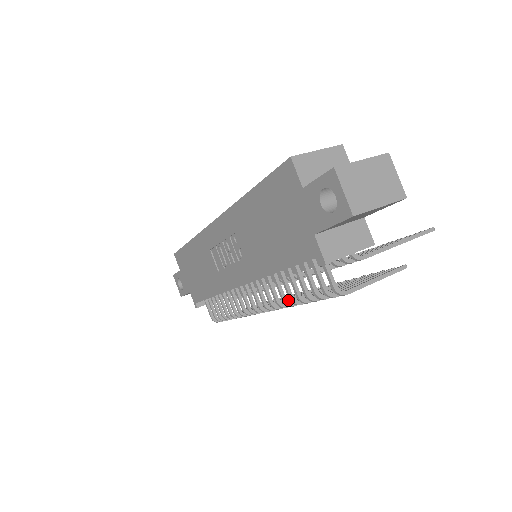
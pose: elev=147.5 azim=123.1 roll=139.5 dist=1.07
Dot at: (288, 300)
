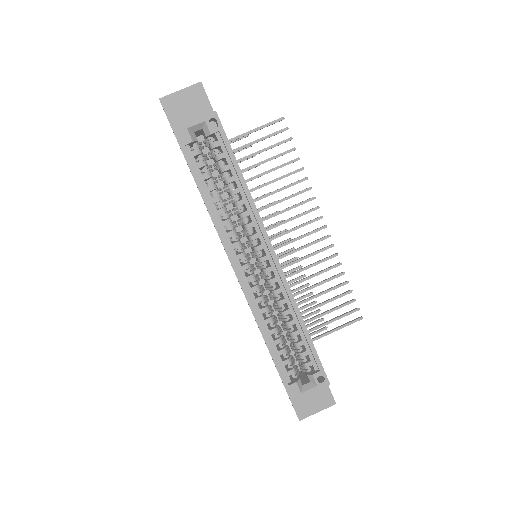
Dot at: occluded
